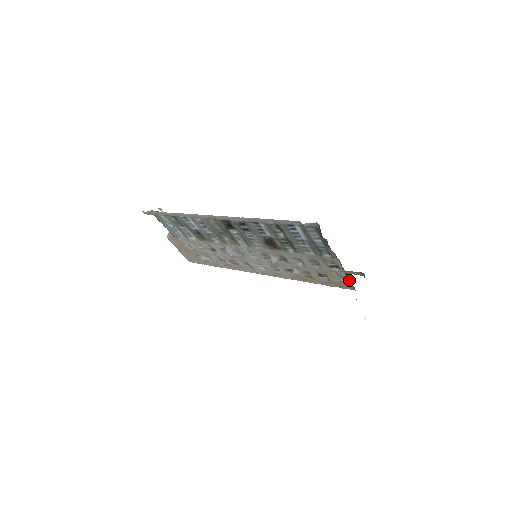
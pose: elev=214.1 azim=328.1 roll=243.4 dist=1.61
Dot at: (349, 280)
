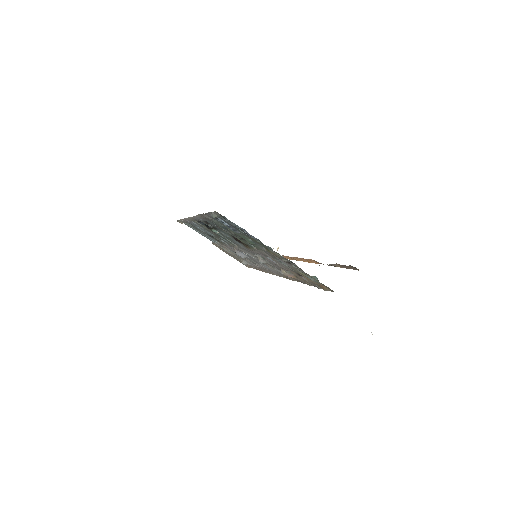
Dot at: occluded
